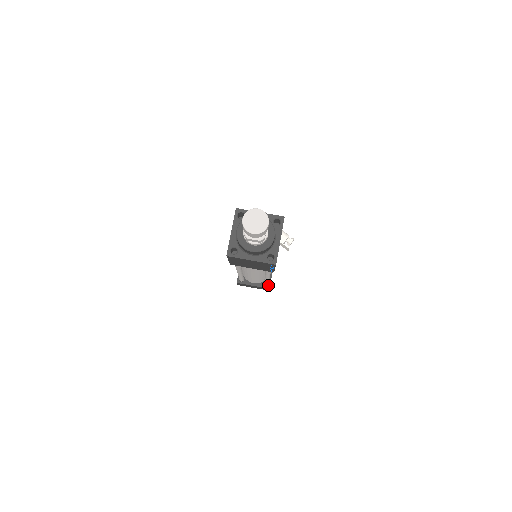
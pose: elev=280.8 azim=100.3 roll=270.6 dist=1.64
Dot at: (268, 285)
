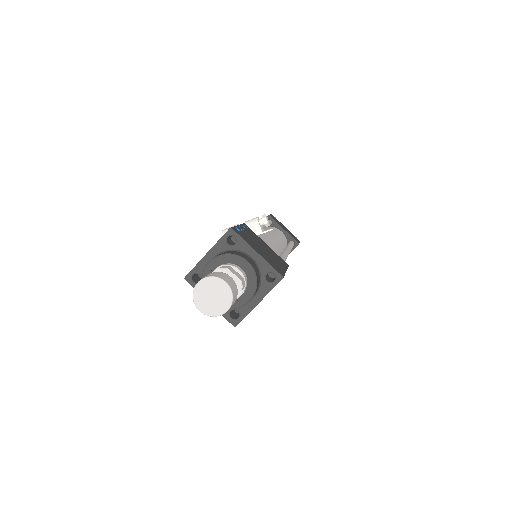
Dot at: (294, 243)
